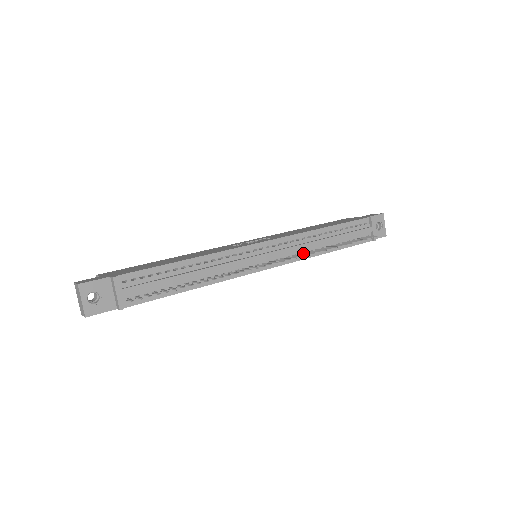
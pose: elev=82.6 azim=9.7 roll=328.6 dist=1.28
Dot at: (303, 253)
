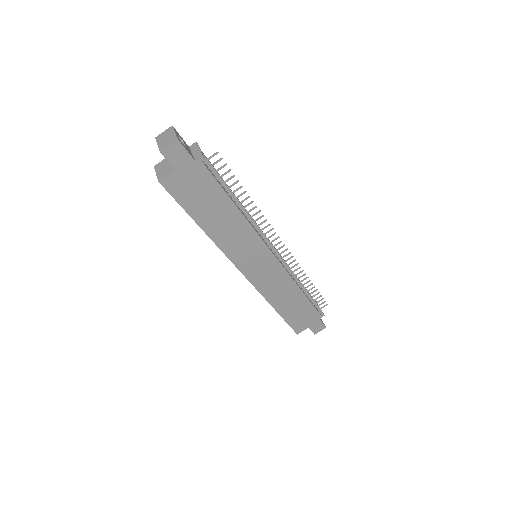
Dot at: occluded
